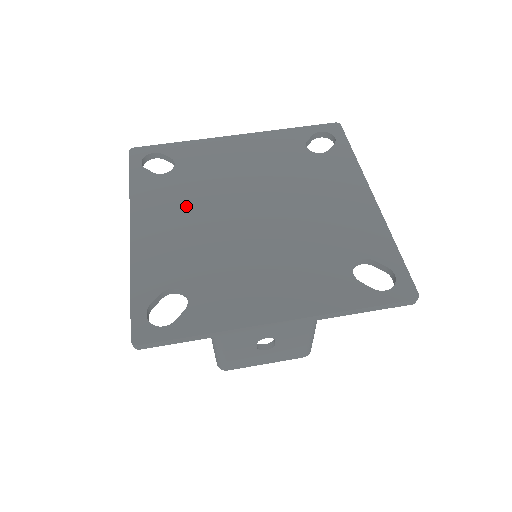
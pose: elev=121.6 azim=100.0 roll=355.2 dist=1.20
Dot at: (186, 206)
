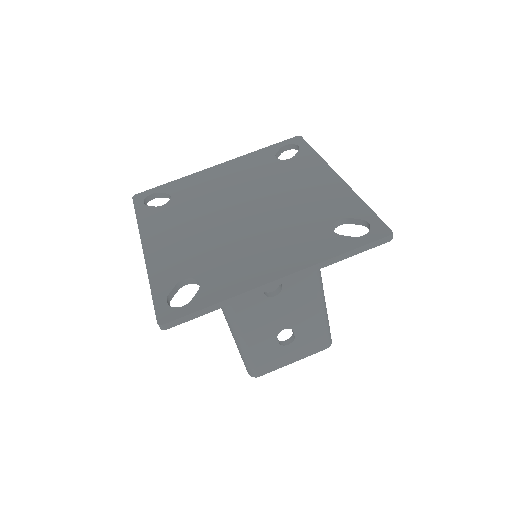
Dot at: (185, 221)
